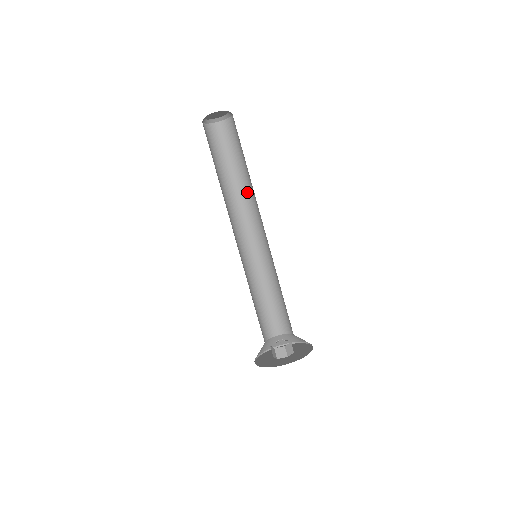
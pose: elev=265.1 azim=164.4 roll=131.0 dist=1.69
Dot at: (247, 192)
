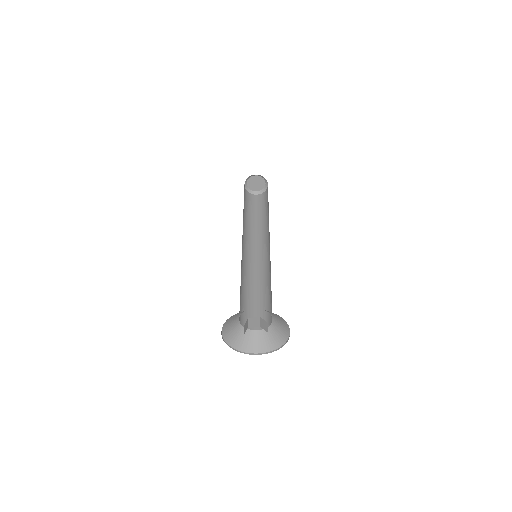
Dot at: occluded
